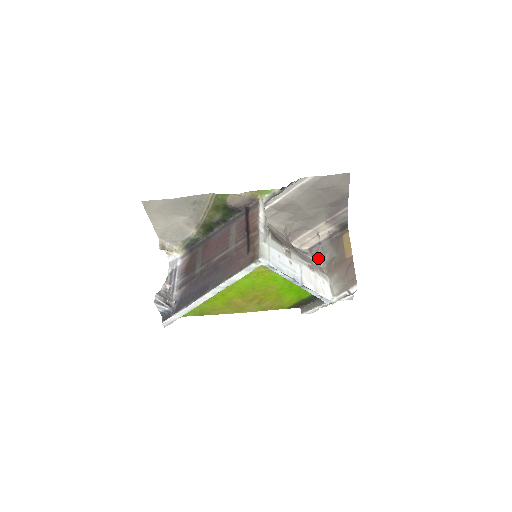
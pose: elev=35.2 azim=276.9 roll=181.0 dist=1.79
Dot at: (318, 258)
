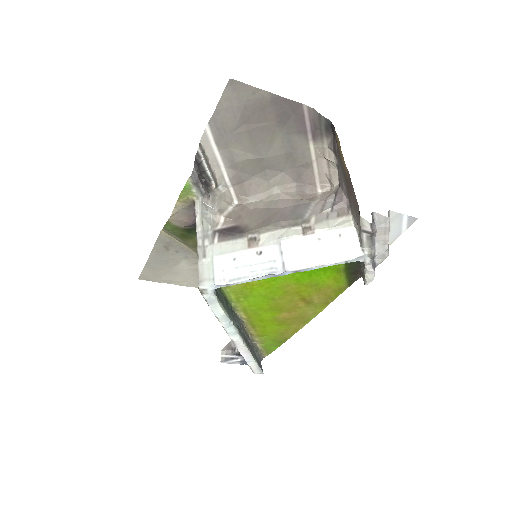
Dot at: (339, 194)
